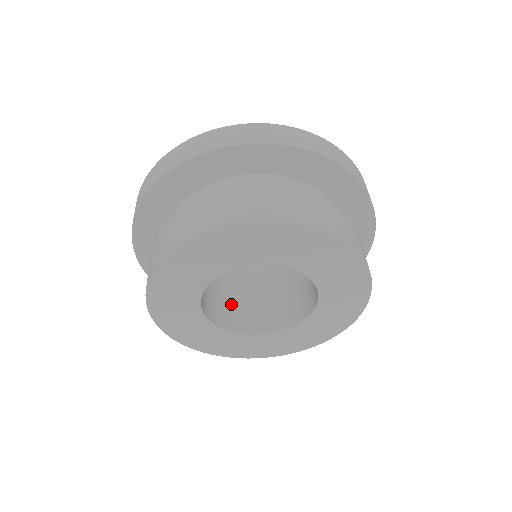
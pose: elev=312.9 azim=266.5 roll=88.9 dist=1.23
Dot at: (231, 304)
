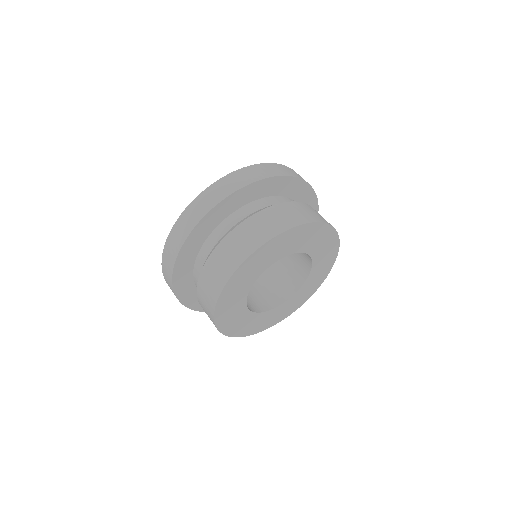
Dot at: (249, 296)
